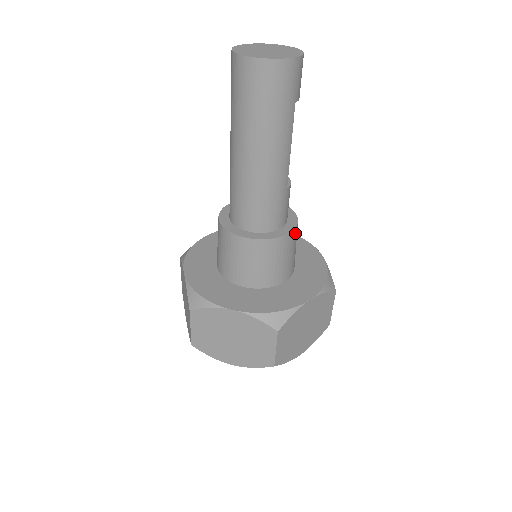
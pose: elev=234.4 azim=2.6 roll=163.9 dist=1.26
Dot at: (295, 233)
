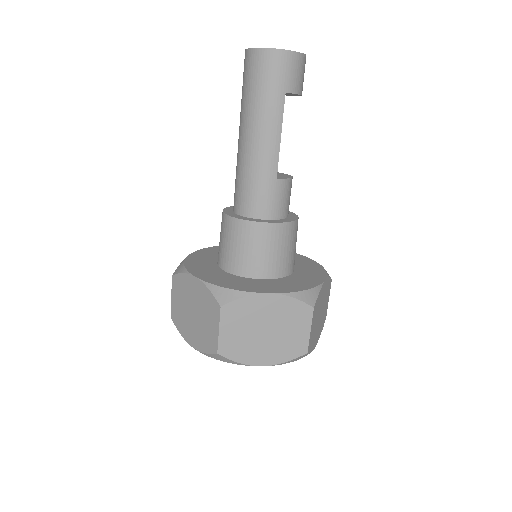
Dot at: (282, 229)
